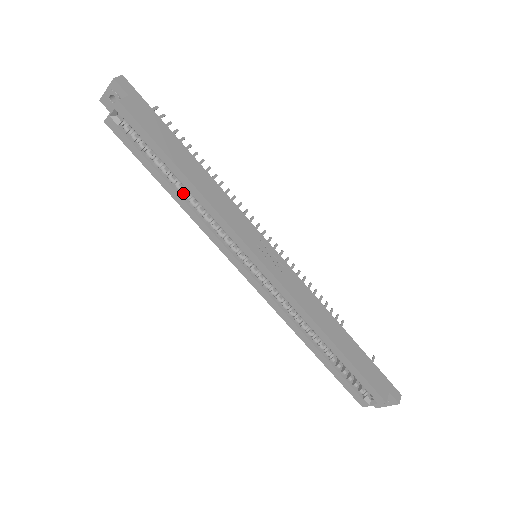
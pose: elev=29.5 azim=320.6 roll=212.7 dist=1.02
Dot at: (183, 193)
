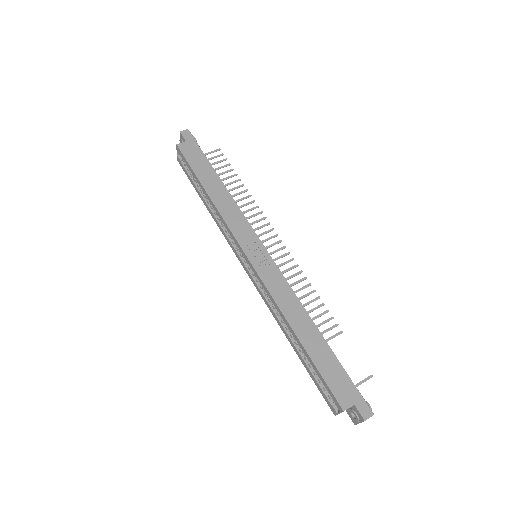
Dot at: (211, 205)
